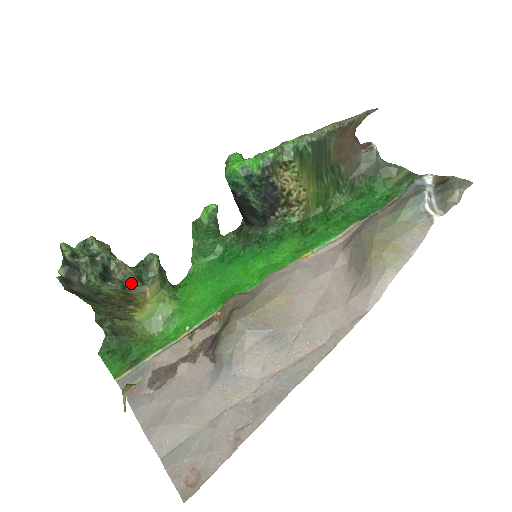
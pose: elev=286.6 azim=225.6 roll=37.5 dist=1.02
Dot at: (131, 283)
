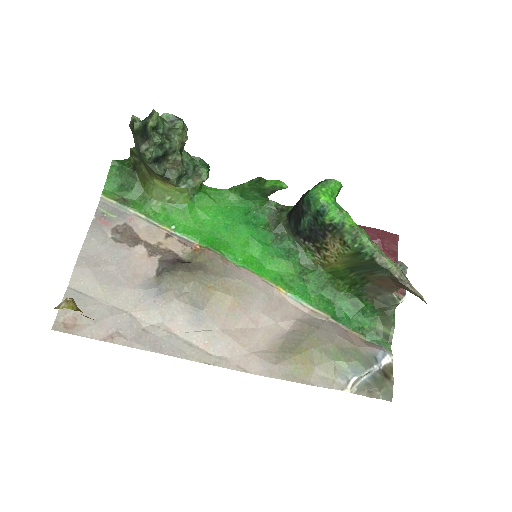
Dot at: (170, 178)
